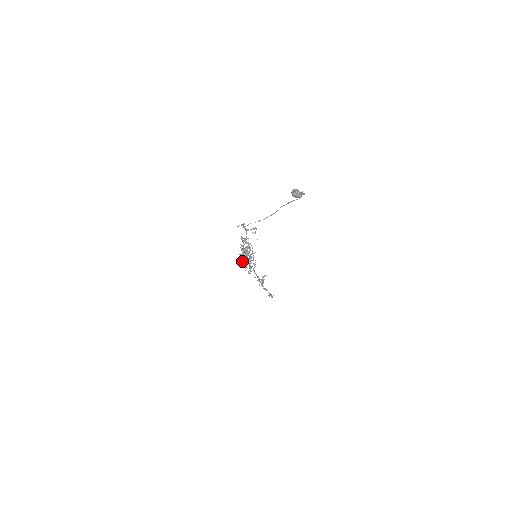
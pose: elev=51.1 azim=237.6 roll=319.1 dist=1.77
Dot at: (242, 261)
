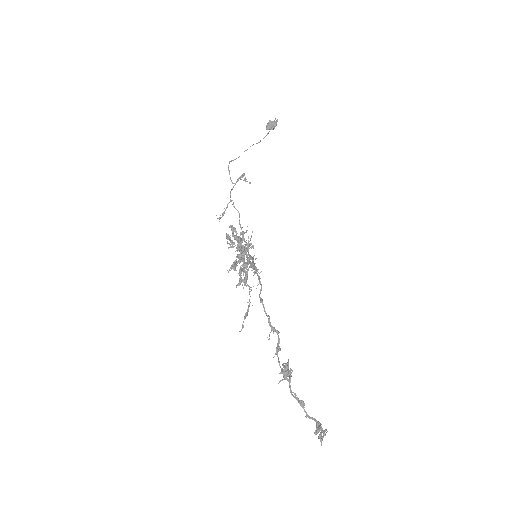
Dot at: occluded
